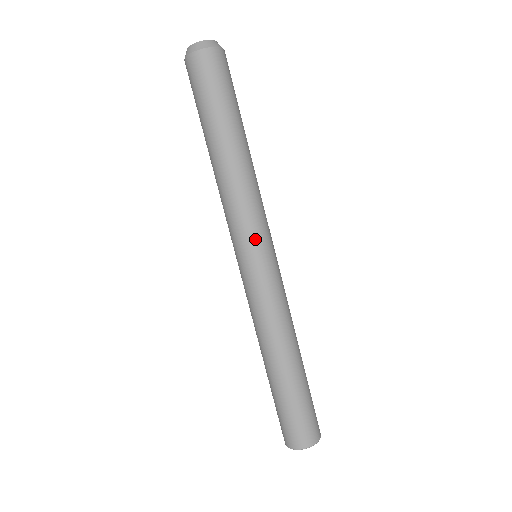
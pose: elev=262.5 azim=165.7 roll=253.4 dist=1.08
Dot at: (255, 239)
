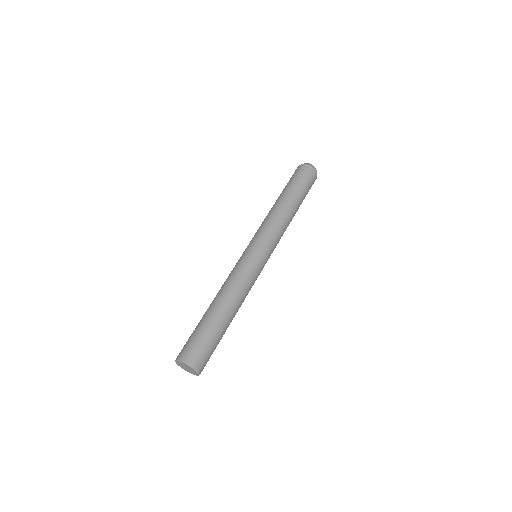
Dot at: (267, 244)
